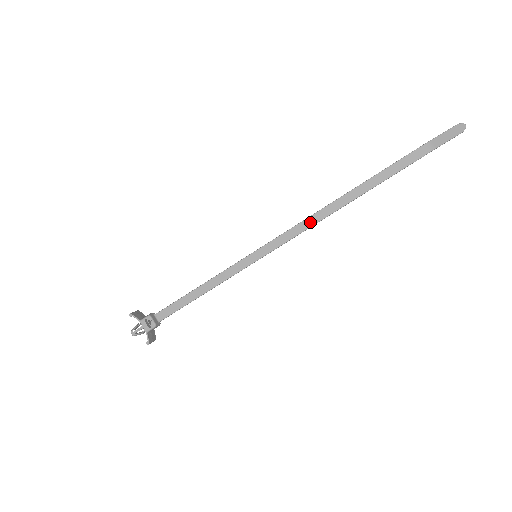
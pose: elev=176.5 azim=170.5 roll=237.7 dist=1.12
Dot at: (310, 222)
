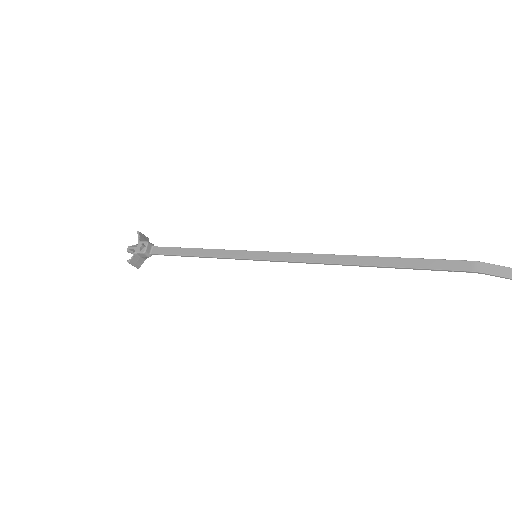
Dot at: (319, 258)
